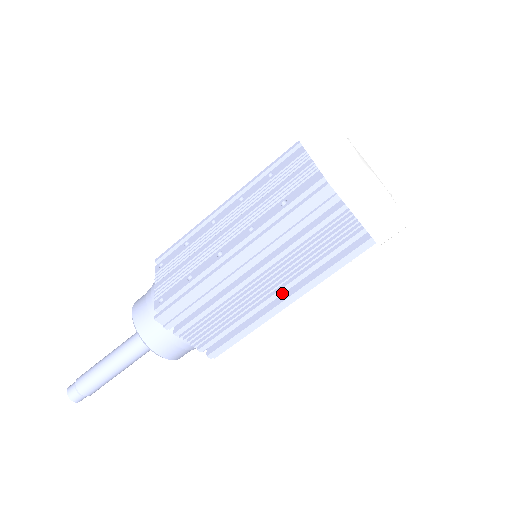
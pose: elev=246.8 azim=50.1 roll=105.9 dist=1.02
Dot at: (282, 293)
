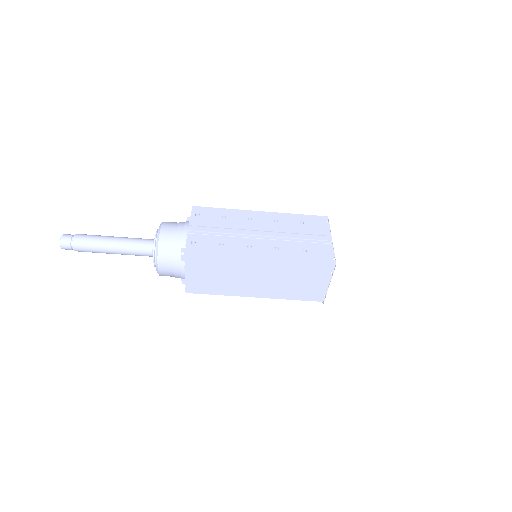
Dot at: (259, 290)
